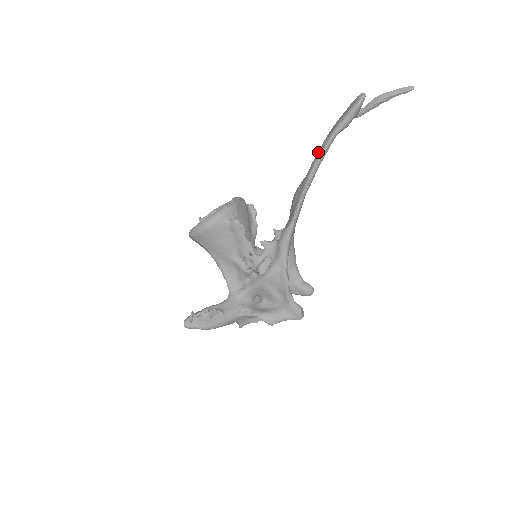
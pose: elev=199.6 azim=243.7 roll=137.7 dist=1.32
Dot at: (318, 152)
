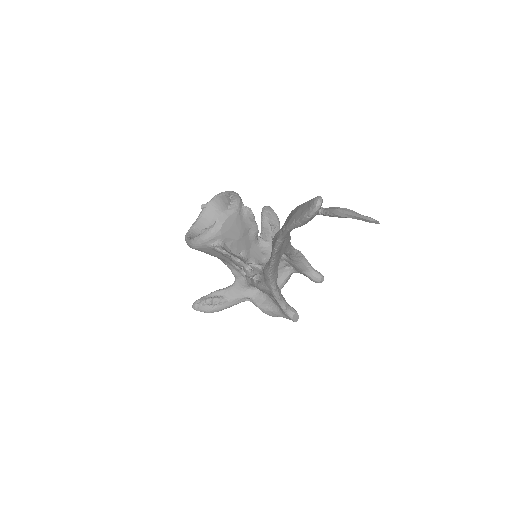
Dot at: (287, 219)
